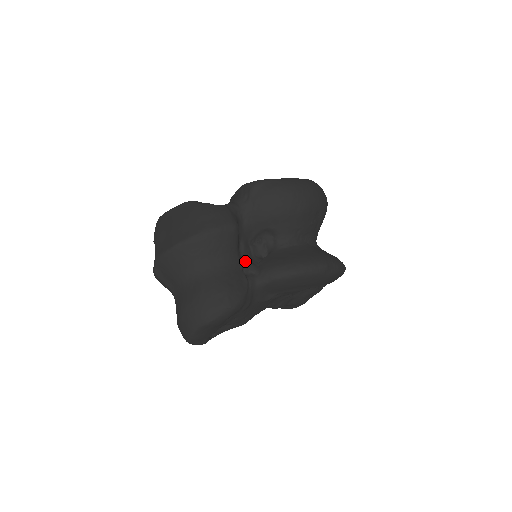
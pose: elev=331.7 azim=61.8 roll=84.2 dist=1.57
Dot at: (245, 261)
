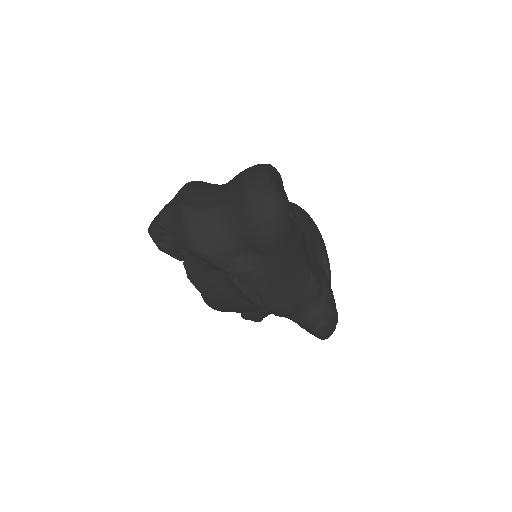
Dot at: occluded
